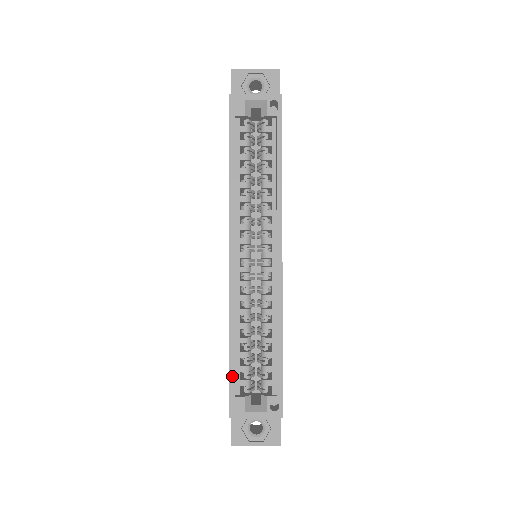
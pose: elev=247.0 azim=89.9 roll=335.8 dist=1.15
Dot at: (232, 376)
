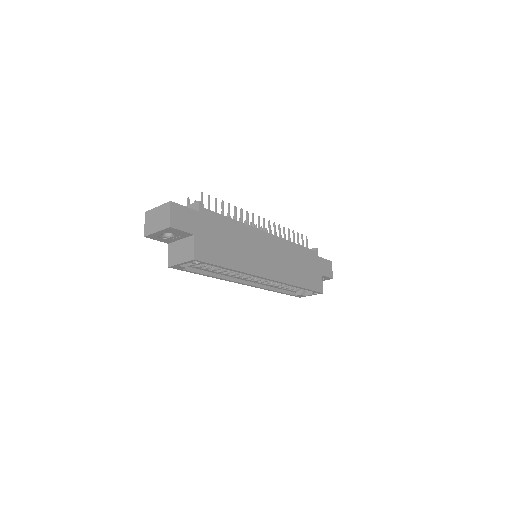
Dot at: occluded
